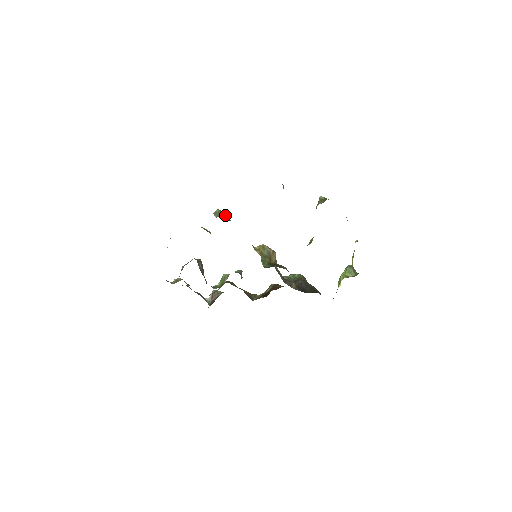
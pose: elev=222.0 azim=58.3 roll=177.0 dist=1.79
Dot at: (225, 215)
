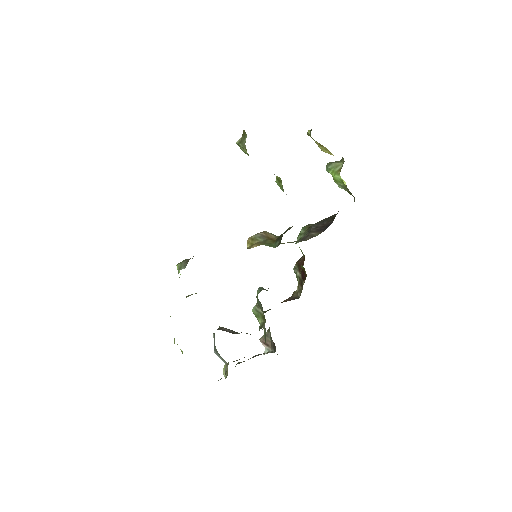
Dot at: occluded
